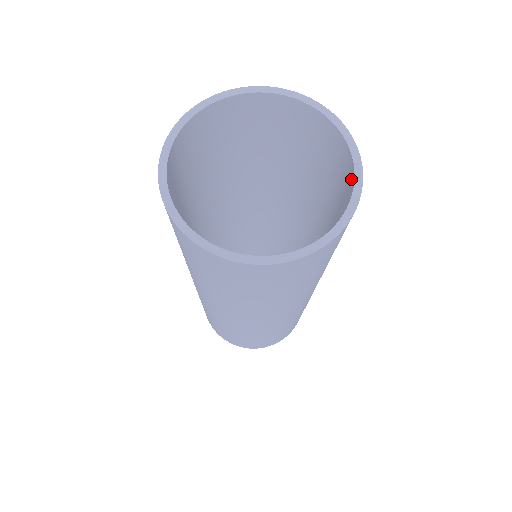
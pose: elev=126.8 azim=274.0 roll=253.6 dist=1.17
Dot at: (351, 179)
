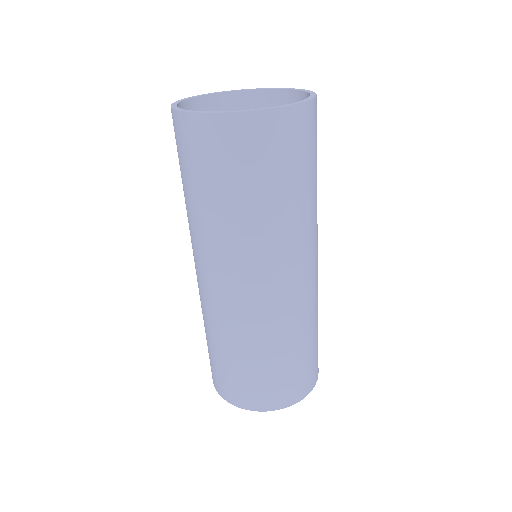
Dot at: occluded
